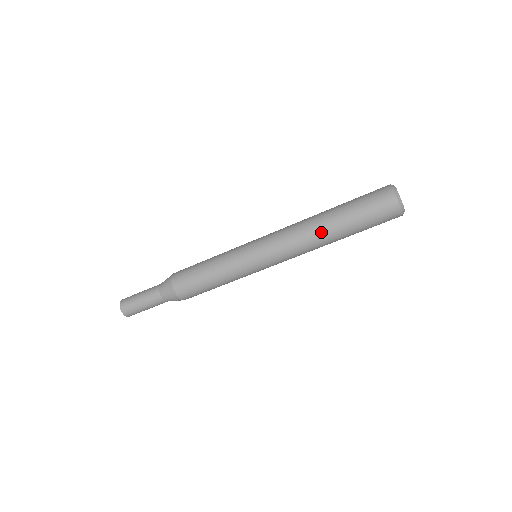
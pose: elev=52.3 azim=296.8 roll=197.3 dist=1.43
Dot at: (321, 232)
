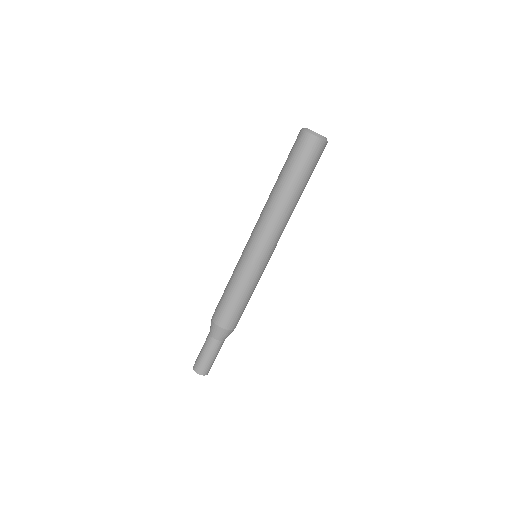
Dot at: (291, 204)
